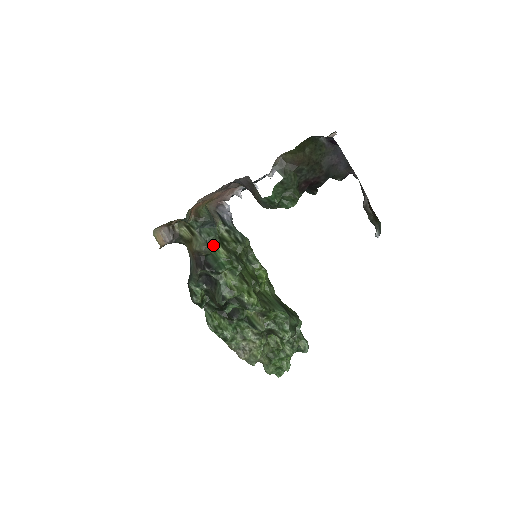
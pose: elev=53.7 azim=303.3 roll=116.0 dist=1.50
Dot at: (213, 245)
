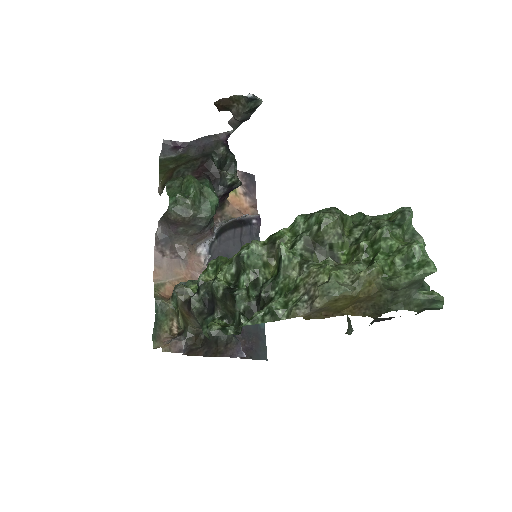
Dot at: (193, 286)
